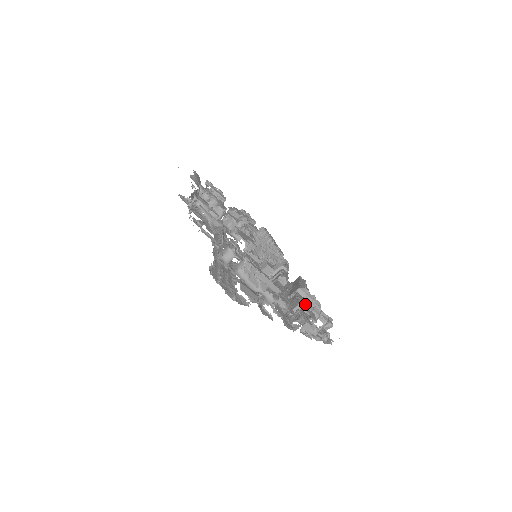
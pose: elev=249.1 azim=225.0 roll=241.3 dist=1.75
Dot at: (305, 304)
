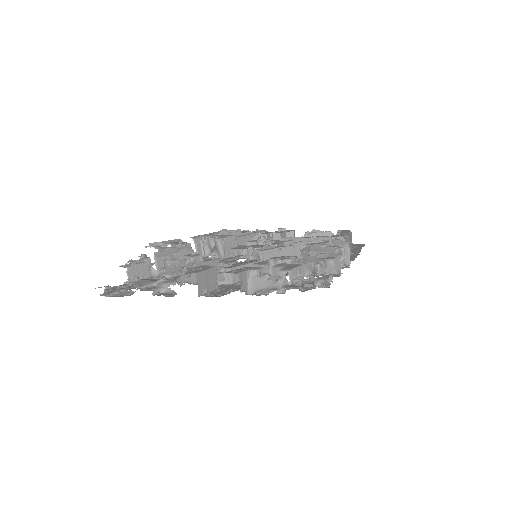
Dot at: (271, 260)
